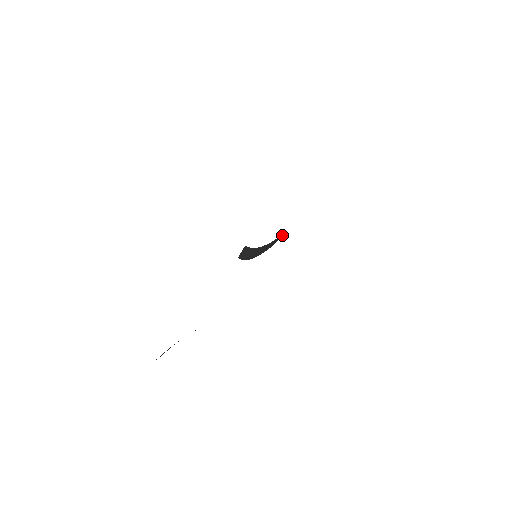
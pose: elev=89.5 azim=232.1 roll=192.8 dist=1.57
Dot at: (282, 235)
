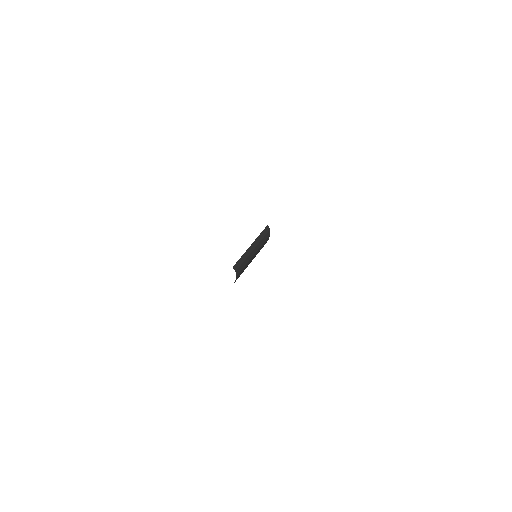
Dot at: occluded
